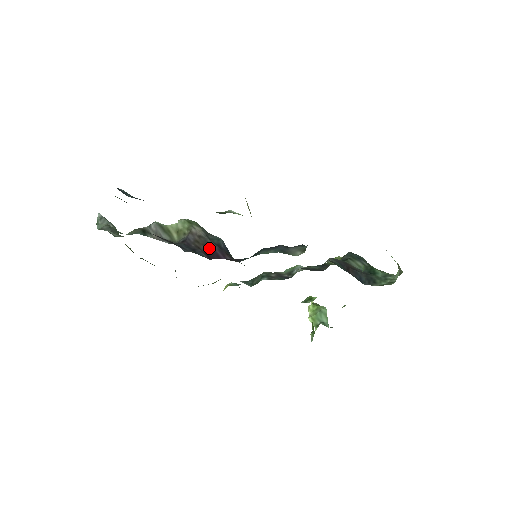
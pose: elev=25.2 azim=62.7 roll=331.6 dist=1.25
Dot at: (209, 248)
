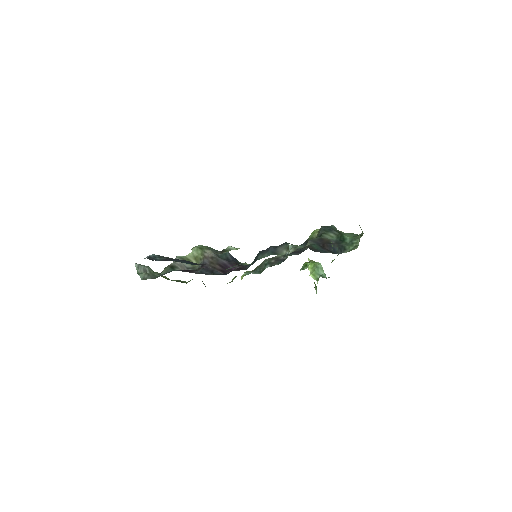
Dot at: (222, 265)
